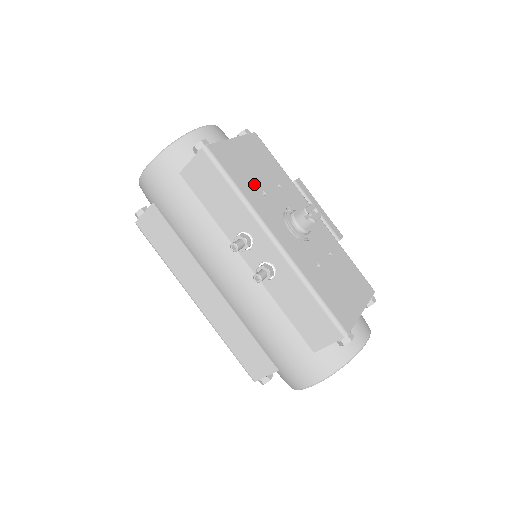
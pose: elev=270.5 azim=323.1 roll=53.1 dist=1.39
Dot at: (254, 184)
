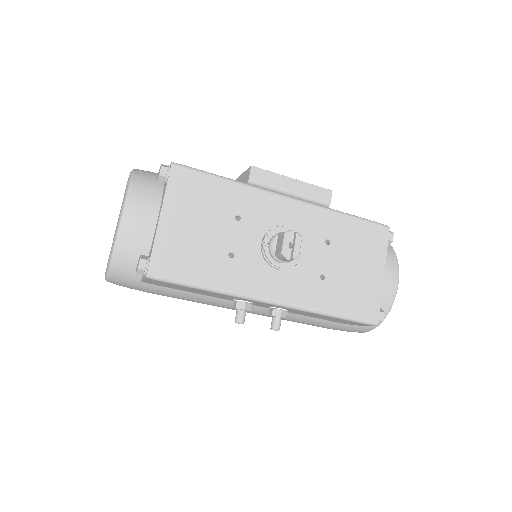
Dot at: (216, 256)
